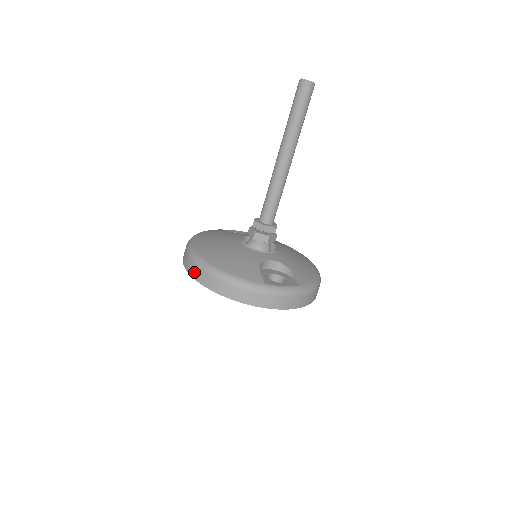
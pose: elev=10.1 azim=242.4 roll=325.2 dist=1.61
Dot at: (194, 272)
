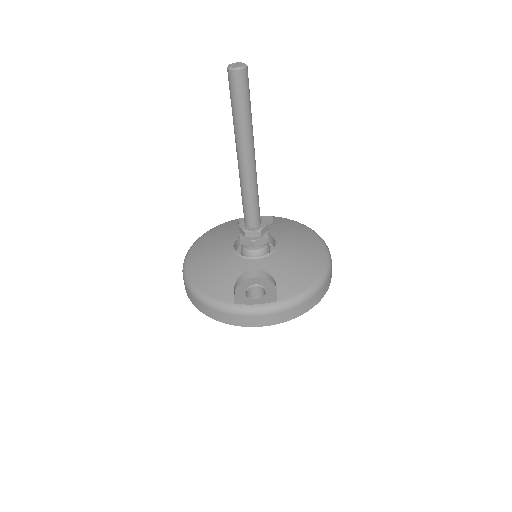
Dot at: (184, 284)
